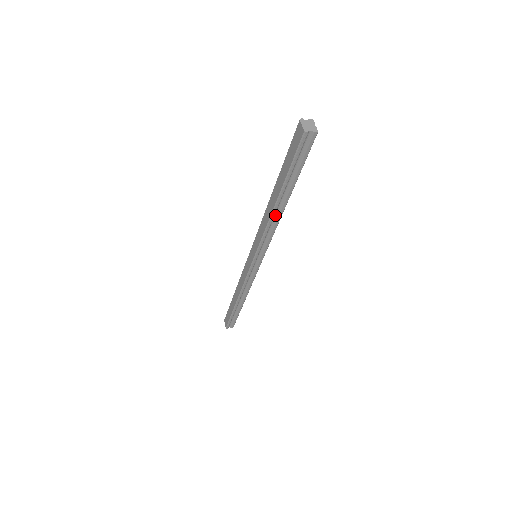
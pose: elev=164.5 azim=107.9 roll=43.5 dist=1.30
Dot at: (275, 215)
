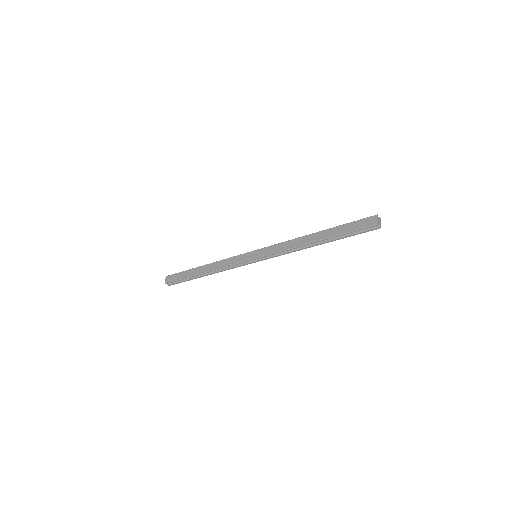
Dot at: (304, 245)
